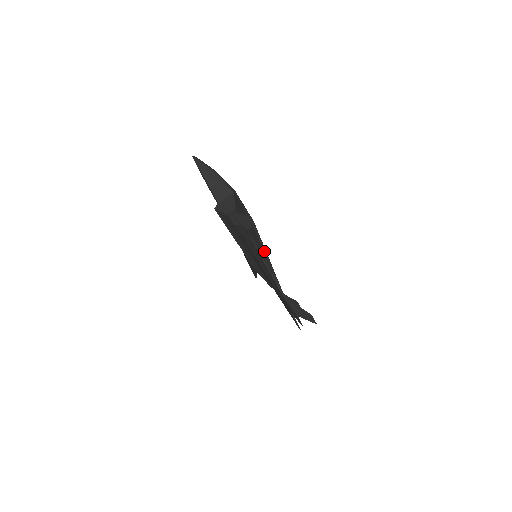
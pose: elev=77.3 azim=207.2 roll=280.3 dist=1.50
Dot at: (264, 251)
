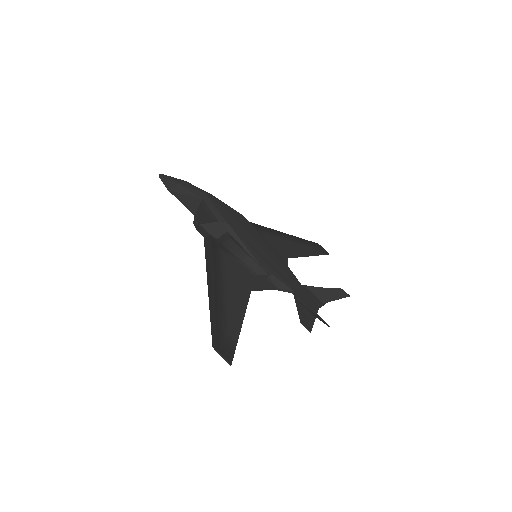
Dot at: (247, 254)
